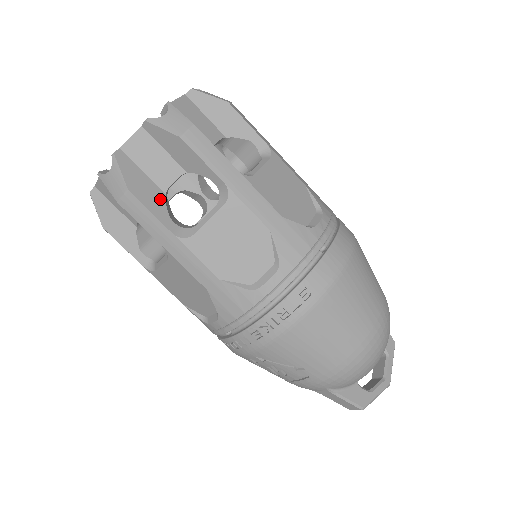
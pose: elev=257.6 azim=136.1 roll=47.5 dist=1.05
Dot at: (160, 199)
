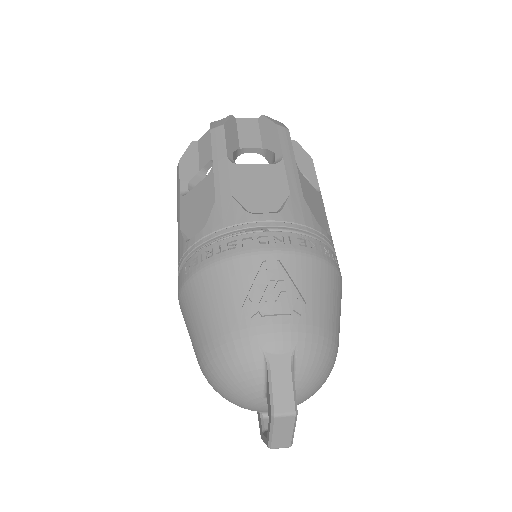
Dot at: occluded
